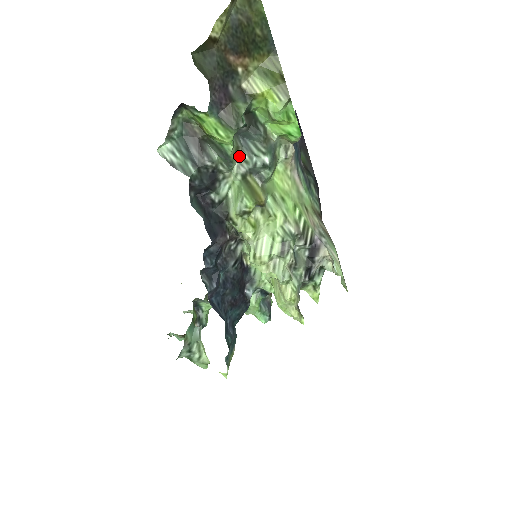
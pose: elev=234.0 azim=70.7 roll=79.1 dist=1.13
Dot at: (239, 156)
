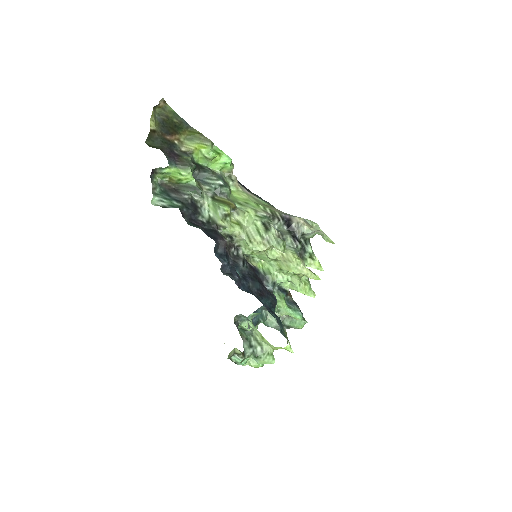
Dot at: (203, 189)
